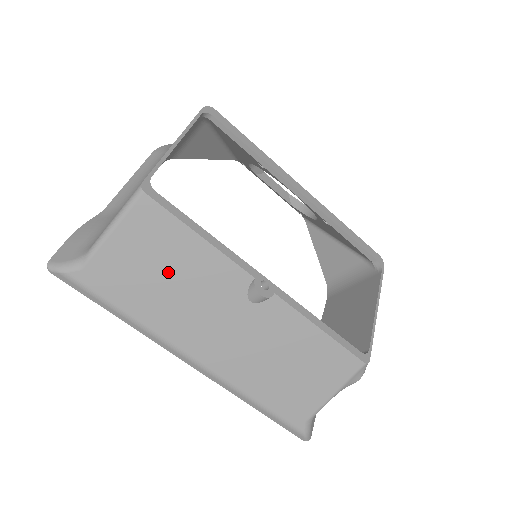
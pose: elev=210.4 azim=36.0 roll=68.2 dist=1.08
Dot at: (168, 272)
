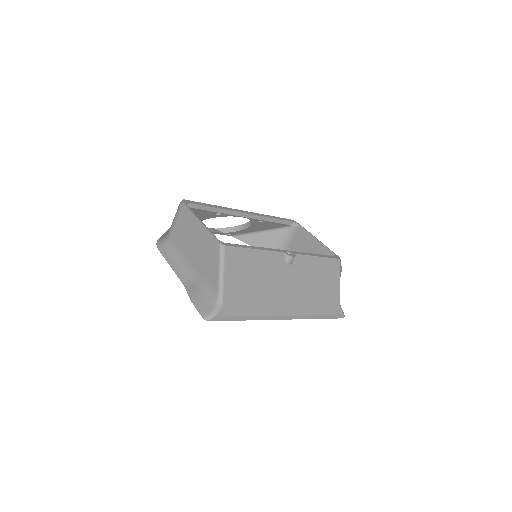
Dot at: (254, 277)
